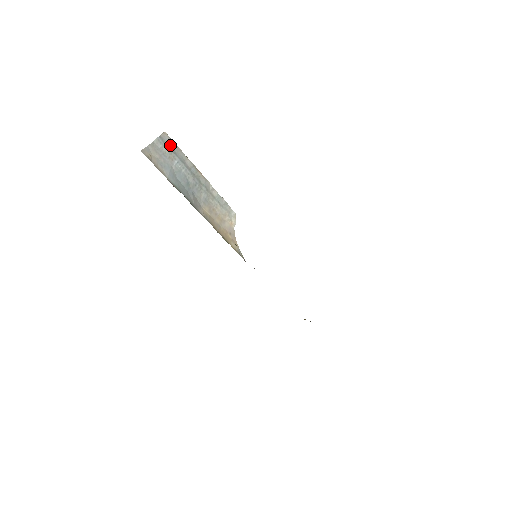
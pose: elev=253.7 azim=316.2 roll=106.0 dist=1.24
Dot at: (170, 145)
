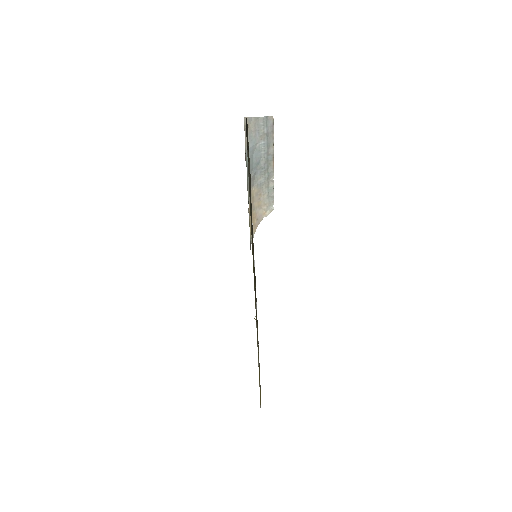
Dot at: (269, 128)
